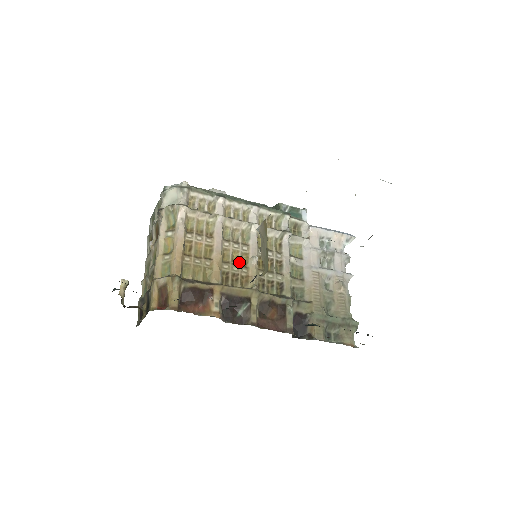
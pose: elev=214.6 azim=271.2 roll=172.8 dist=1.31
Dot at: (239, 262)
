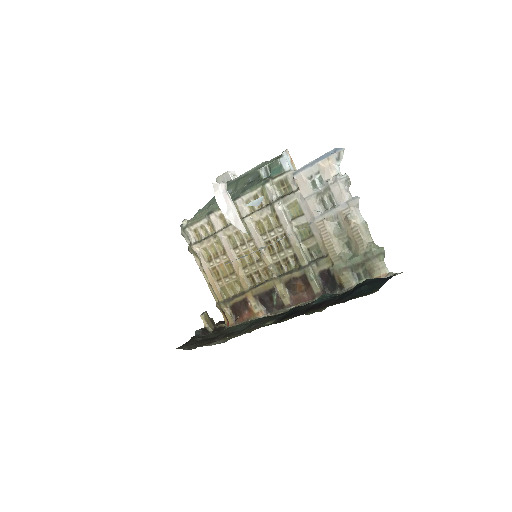
Dot at: (254, 260)
